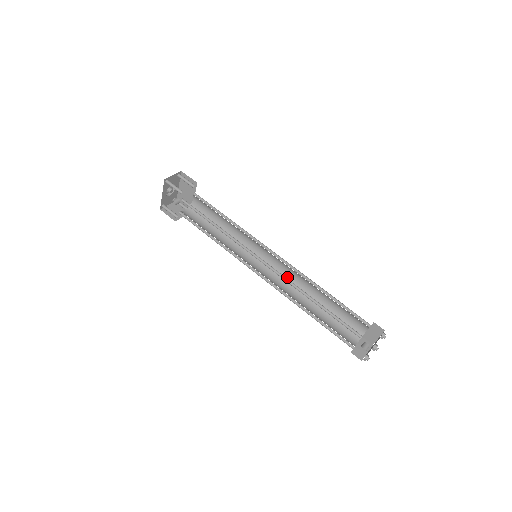
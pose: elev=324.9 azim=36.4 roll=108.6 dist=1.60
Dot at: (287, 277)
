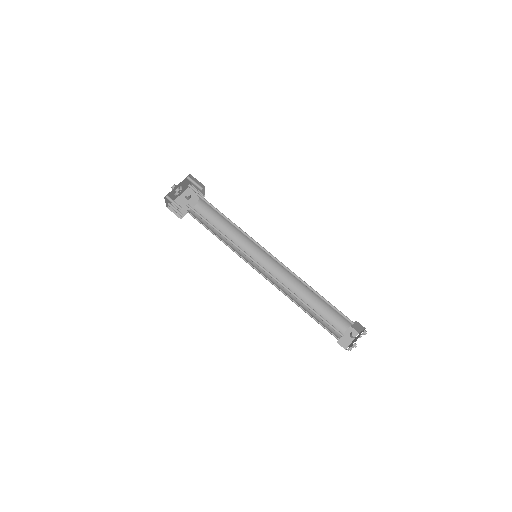
Dot at: (276, 283)
